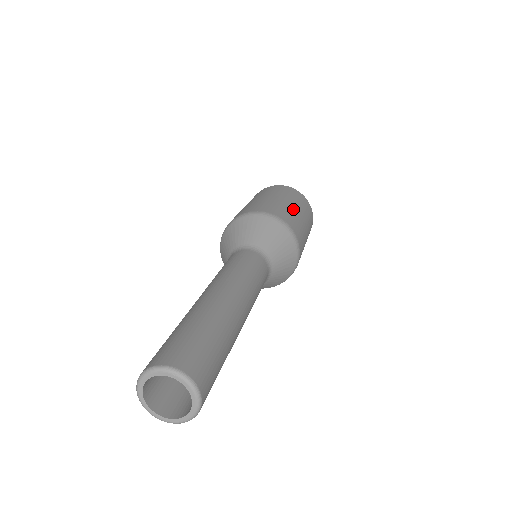
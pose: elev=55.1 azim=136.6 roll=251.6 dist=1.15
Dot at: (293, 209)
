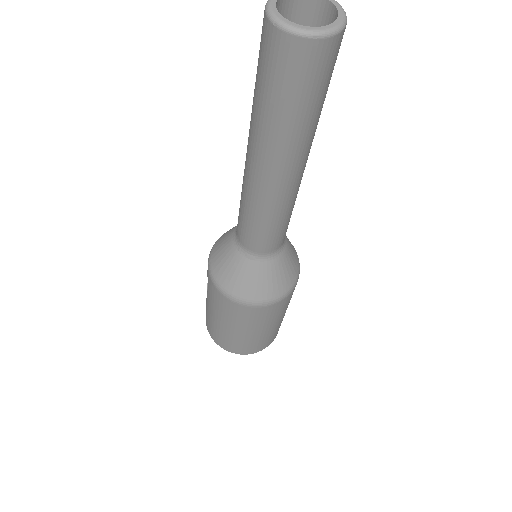
Dot at: occluded
